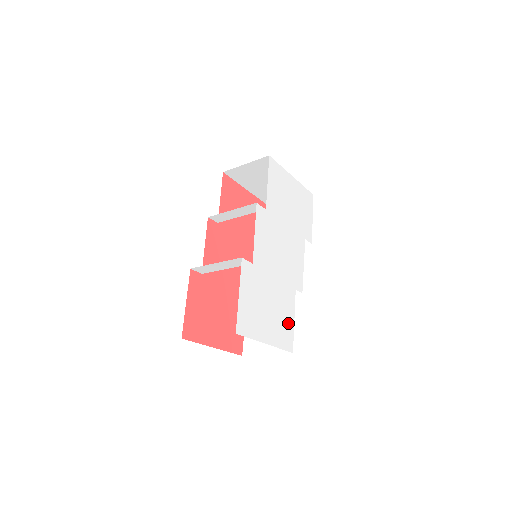
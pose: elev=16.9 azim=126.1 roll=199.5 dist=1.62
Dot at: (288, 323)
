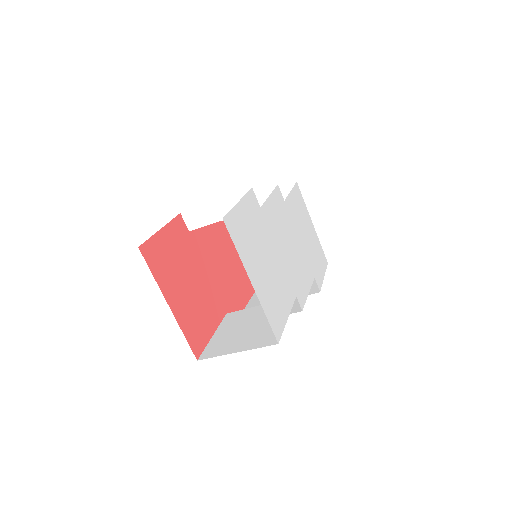
Dot at: (281, 309)
